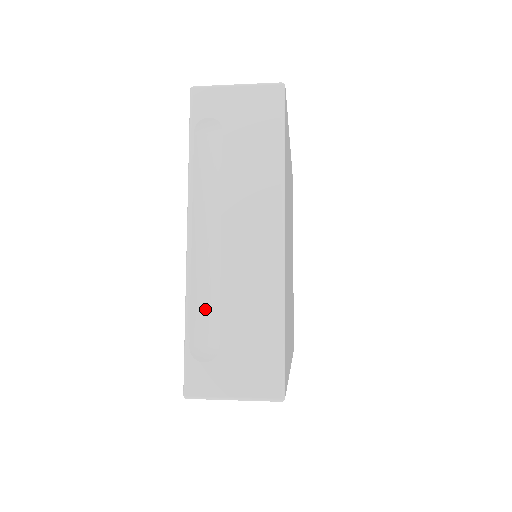
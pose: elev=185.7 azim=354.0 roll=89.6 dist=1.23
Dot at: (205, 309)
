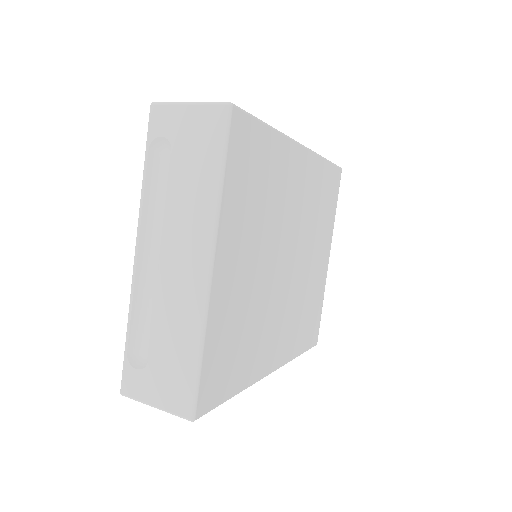
Dot at: (143, 321)
